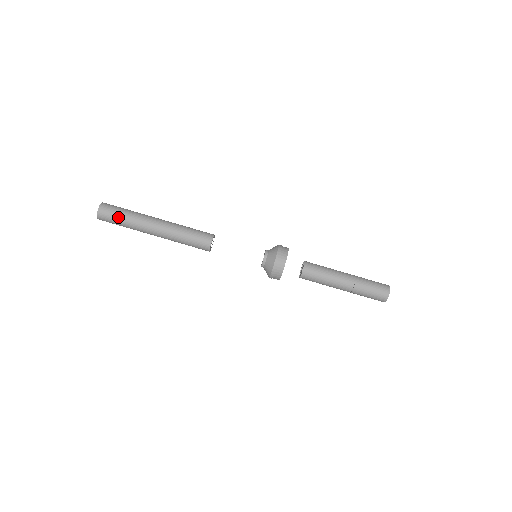
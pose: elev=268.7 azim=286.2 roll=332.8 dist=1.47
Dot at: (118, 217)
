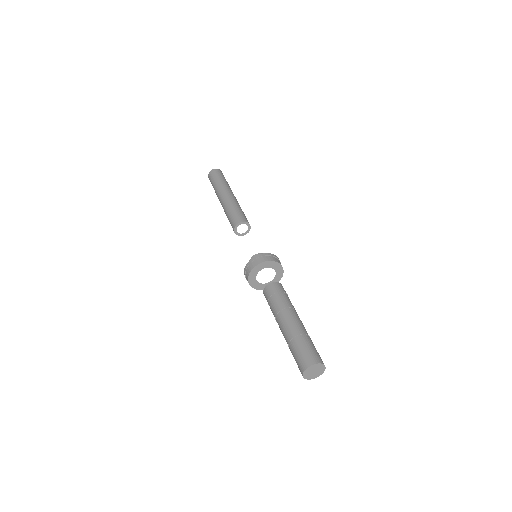
Dot at: (217, 178)
